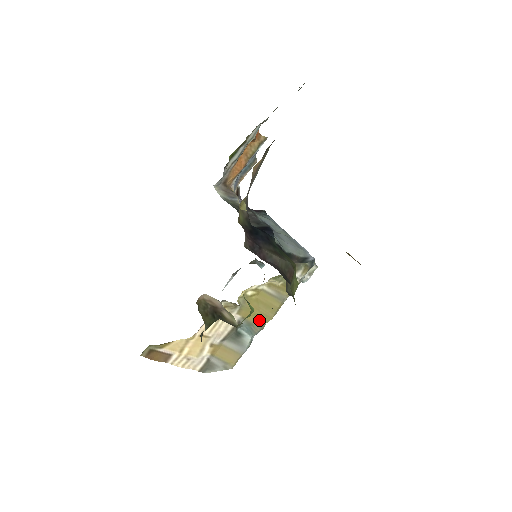
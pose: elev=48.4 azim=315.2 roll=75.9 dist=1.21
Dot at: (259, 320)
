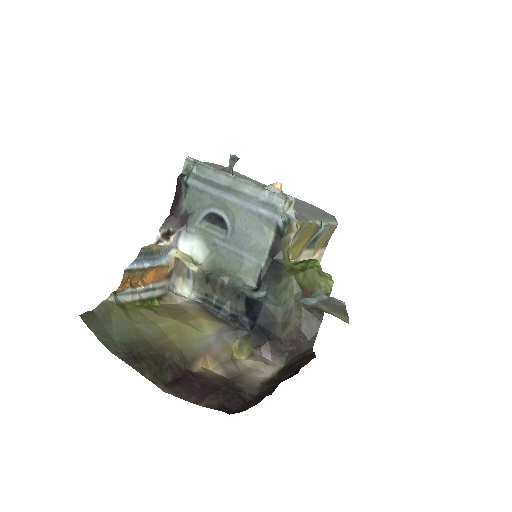
Dot at: (313, 233)
